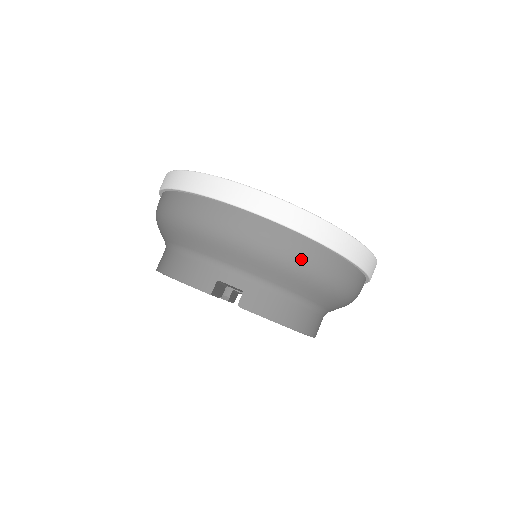
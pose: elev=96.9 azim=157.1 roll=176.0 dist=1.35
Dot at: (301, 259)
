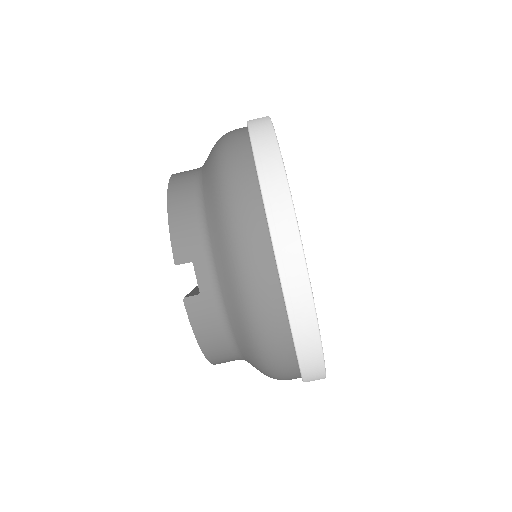
Dot at: (266, 333)
